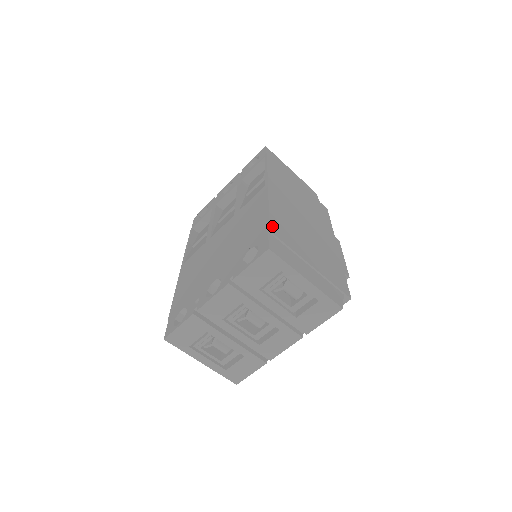
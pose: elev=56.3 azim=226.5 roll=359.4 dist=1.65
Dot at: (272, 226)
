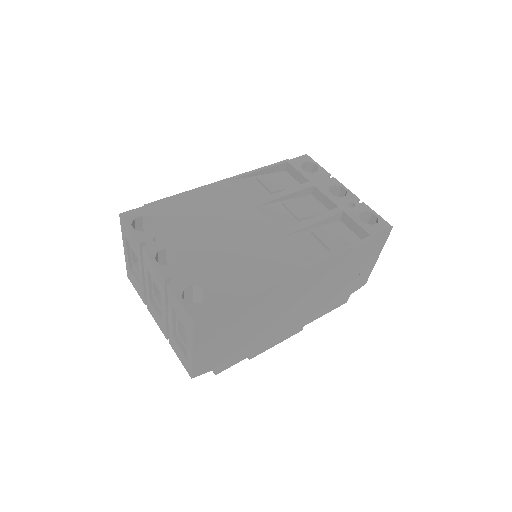
Dot at: (235, 306)
